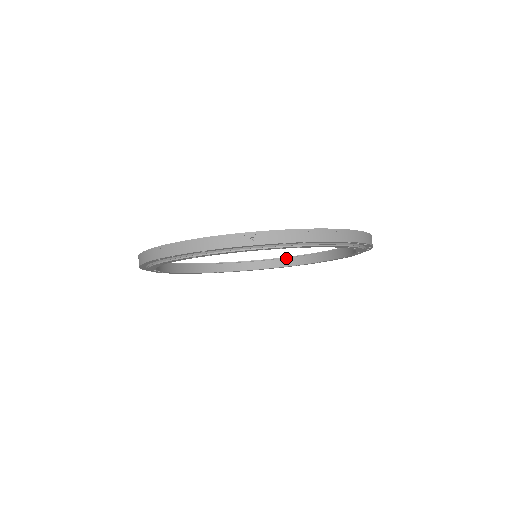
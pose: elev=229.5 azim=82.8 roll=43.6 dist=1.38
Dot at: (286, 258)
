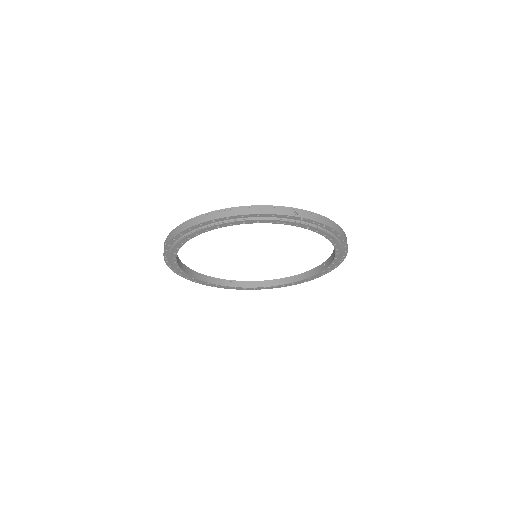
Dot at: (255, 281)
